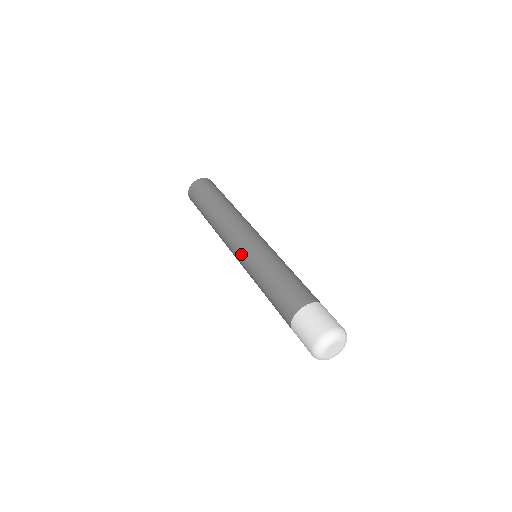
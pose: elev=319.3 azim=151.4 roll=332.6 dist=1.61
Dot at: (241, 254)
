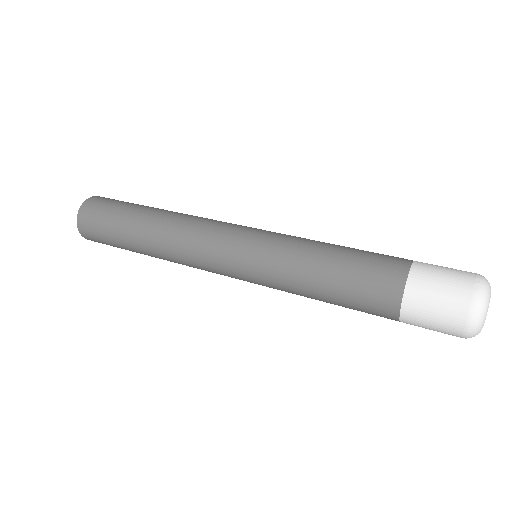
Dot at: (243, 247)
